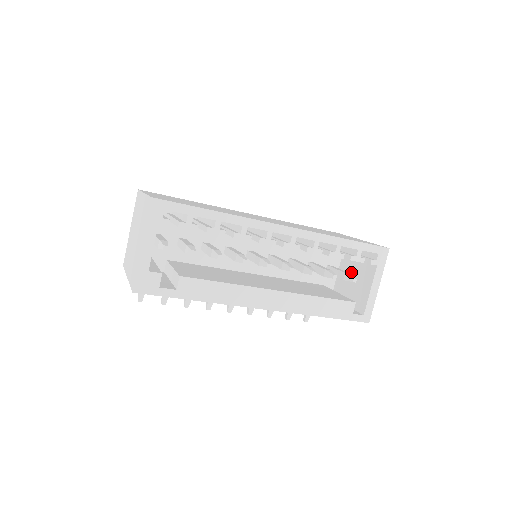
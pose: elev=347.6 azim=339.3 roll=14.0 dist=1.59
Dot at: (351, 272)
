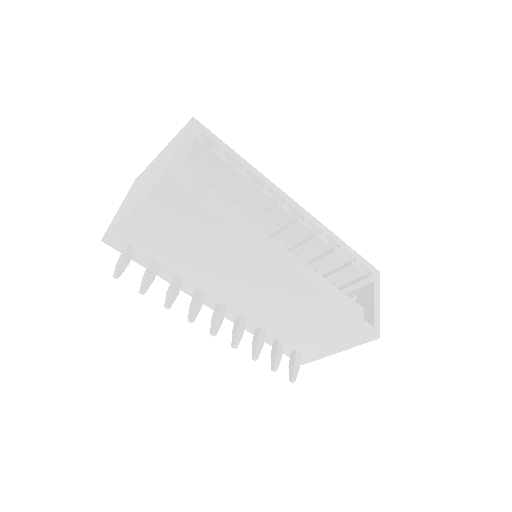
Dot at: occluded
